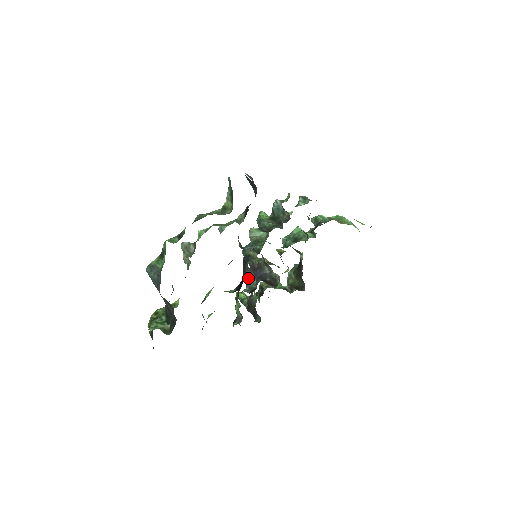
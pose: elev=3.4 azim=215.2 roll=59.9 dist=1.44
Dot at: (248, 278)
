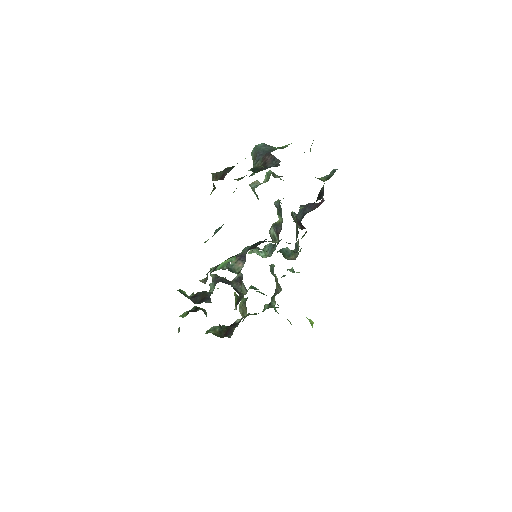
Dot at: (233, 265)
